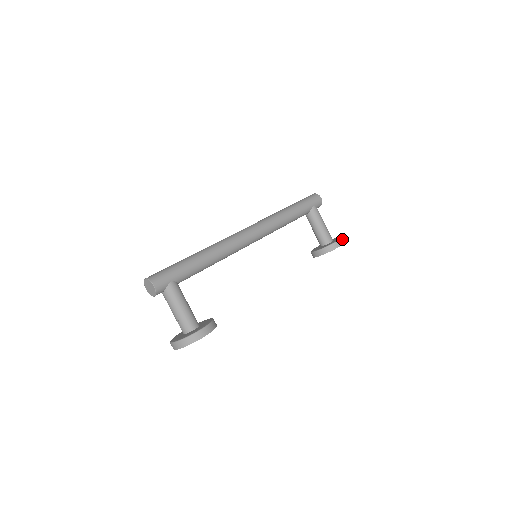
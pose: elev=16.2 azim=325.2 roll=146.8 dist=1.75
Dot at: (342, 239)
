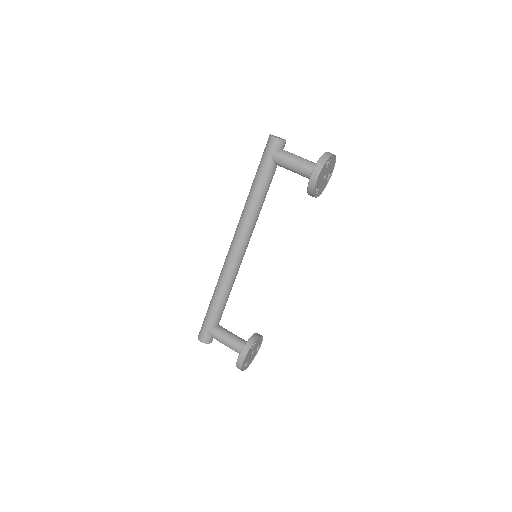
Dot at: (314, 171)
